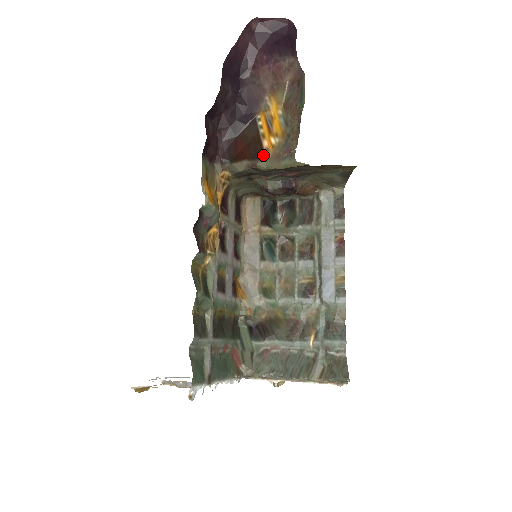
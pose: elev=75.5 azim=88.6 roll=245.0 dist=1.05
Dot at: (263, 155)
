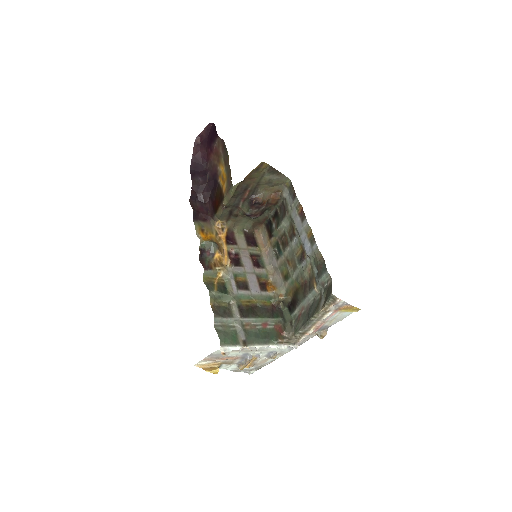
Dot at: (223, 197)
